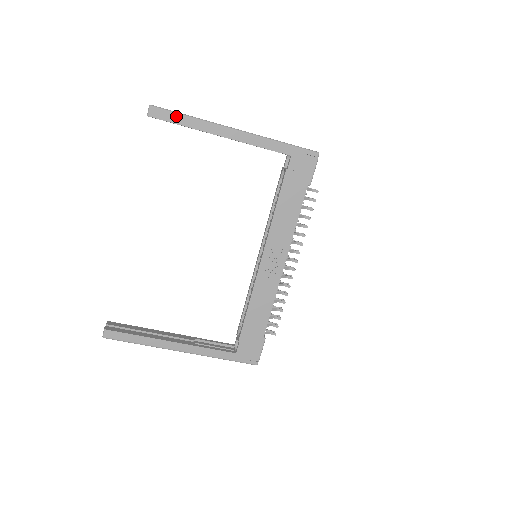
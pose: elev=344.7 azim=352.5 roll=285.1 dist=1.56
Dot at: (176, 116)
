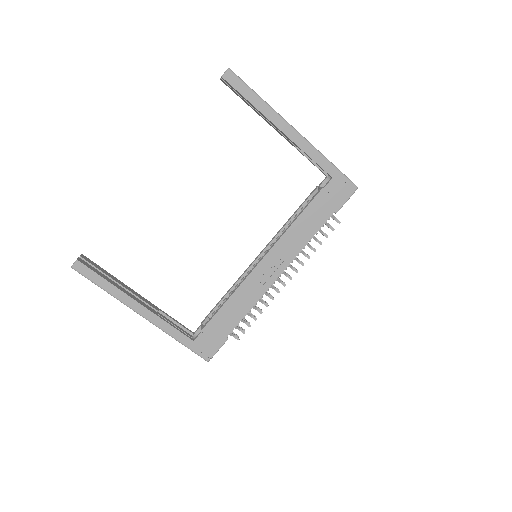
Dot at: (248, 90)
